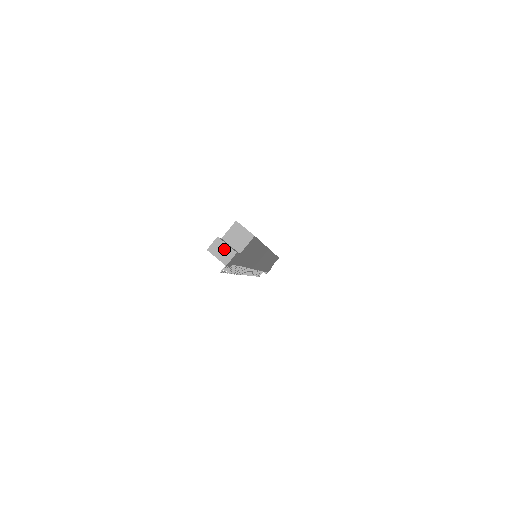
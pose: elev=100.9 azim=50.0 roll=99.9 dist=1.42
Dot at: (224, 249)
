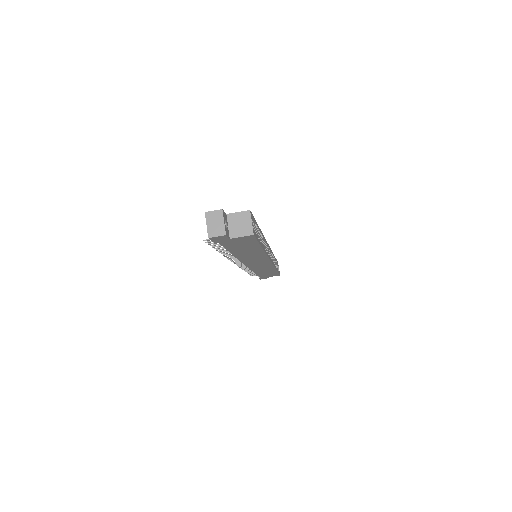
Dot at: (219, 223)
